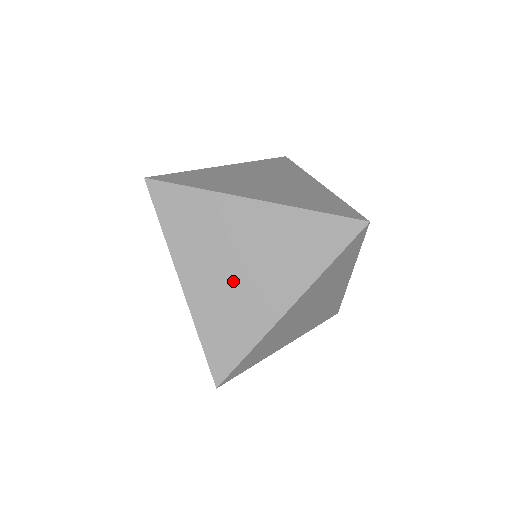
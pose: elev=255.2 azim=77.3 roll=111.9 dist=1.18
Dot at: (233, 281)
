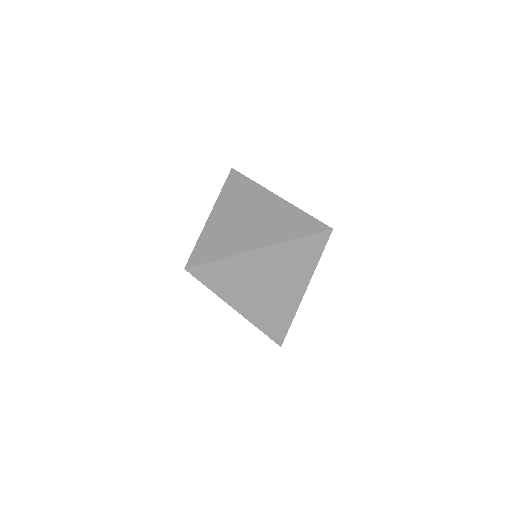
Dot at: (239, 224)
